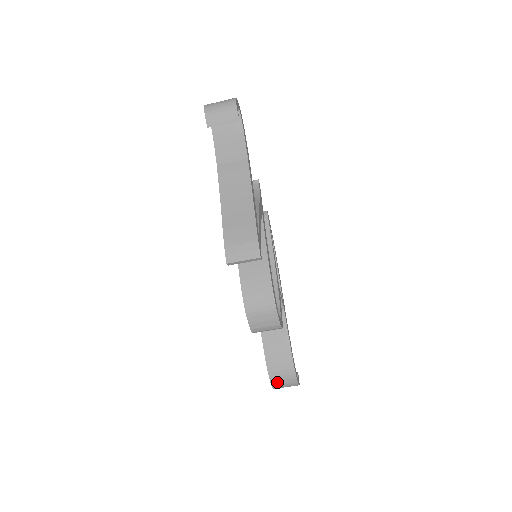
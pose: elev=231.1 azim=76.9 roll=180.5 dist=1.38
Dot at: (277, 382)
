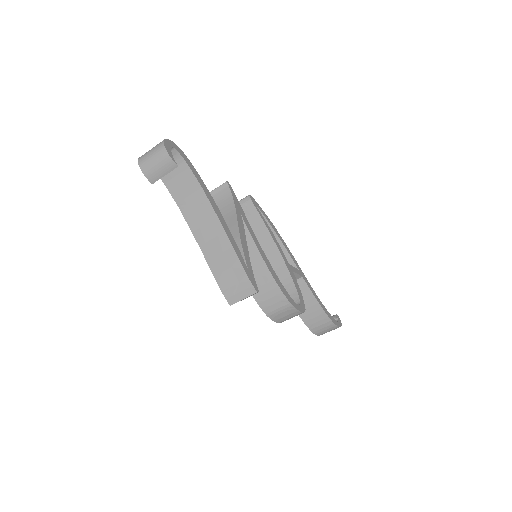
Dot at: (321, 333)
